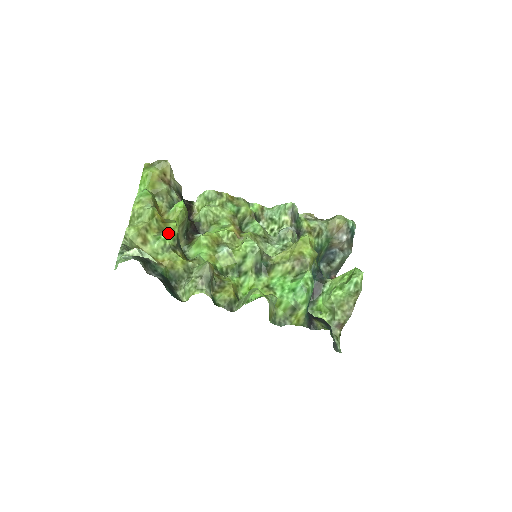
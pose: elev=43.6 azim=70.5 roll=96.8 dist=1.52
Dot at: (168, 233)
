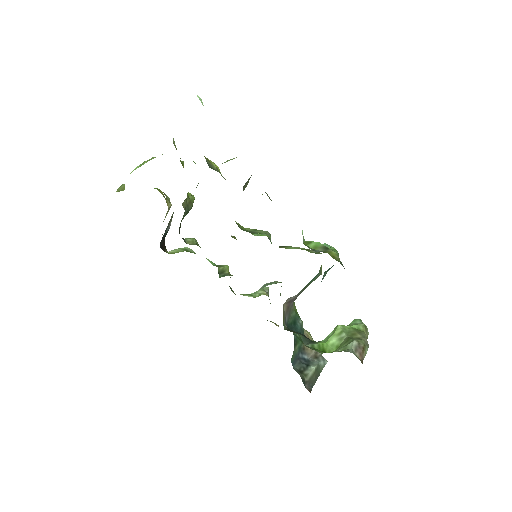
Dot at: occluded
